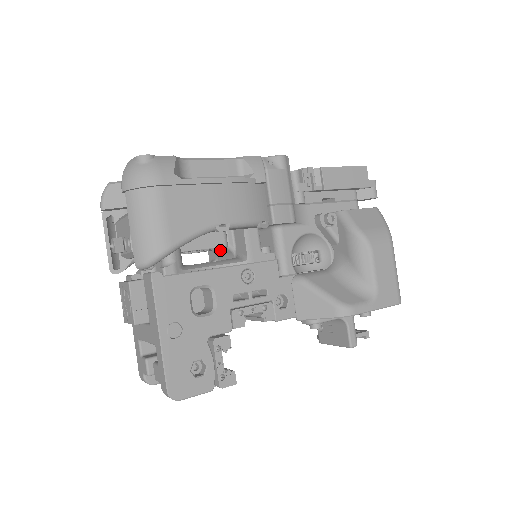
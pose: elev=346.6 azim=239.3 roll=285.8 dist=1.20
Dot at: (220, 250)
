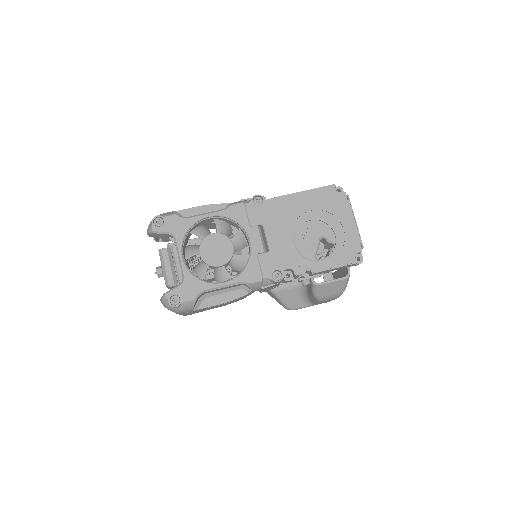
Dot at: occluded
